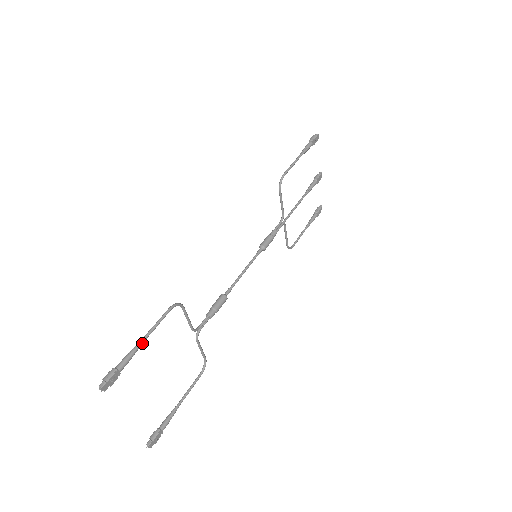
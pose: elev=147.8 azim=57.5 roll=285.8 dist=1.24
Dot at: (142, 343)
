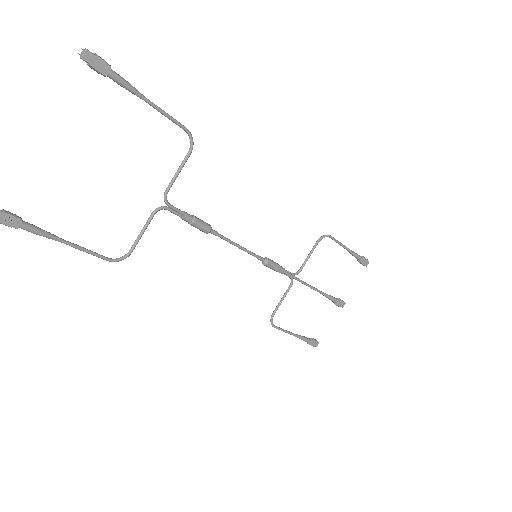
Dot at: (145, 98)
